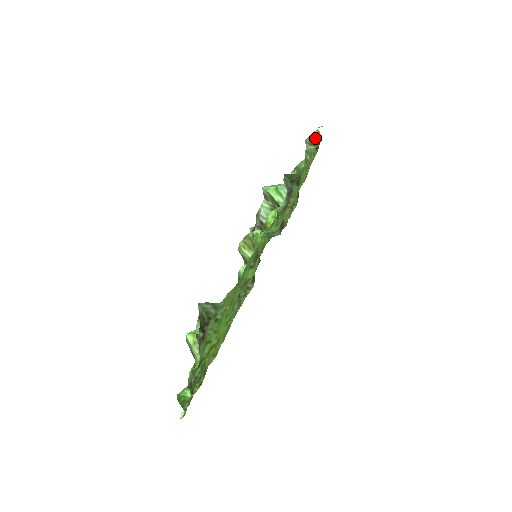
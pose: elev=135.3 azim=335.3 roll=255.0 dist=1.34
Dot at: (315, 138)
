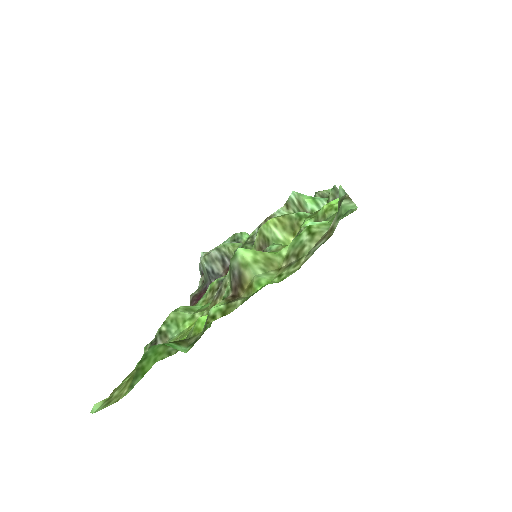
Dot at: occluded
